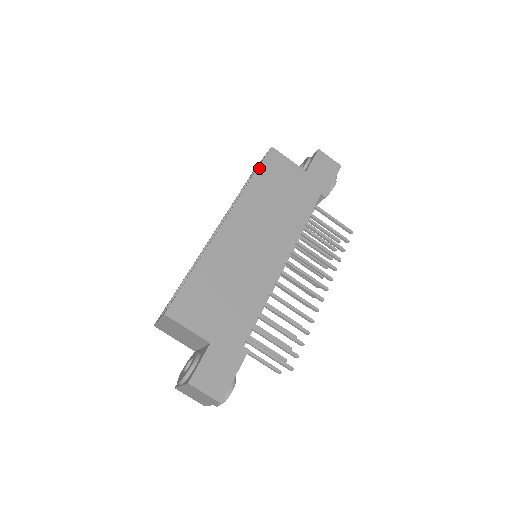
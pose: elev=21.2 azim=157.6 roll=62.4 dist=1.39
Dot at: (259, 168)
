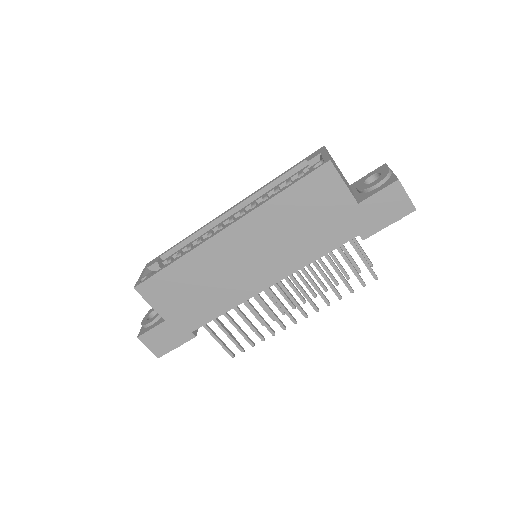
Dot at: (296, 184)
